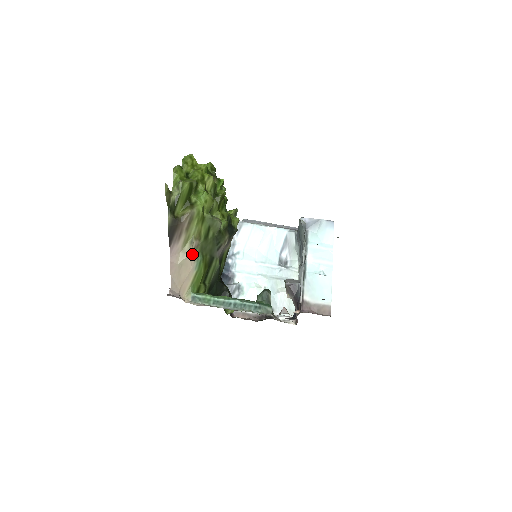
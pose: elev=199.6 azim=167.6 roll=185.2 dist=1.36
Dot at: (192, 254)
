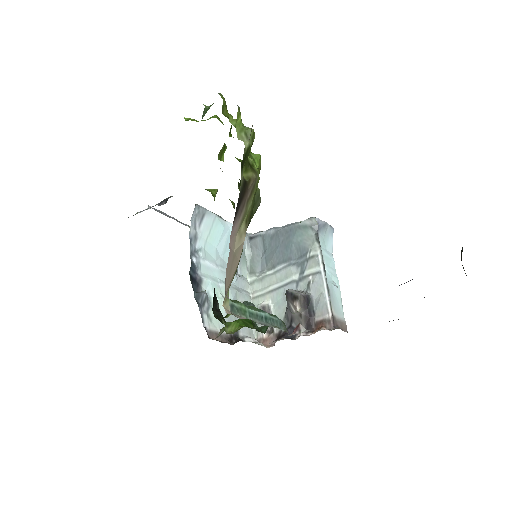
Dot at: (243, 240)
